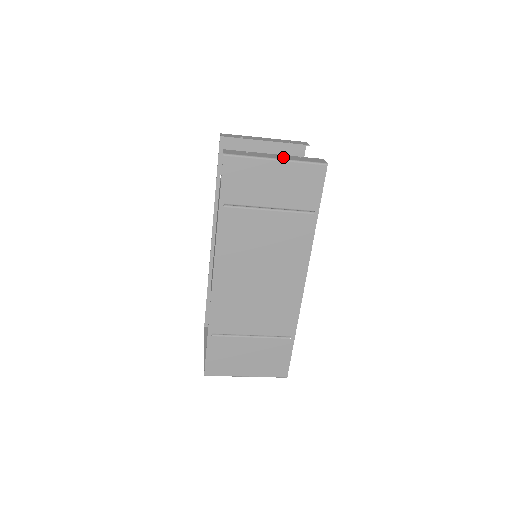
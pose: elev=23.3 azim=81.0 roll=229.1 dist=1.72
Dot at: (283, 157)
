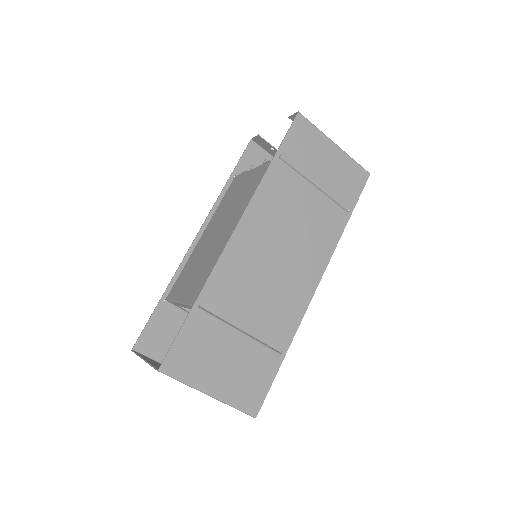
Dot at: occluded
